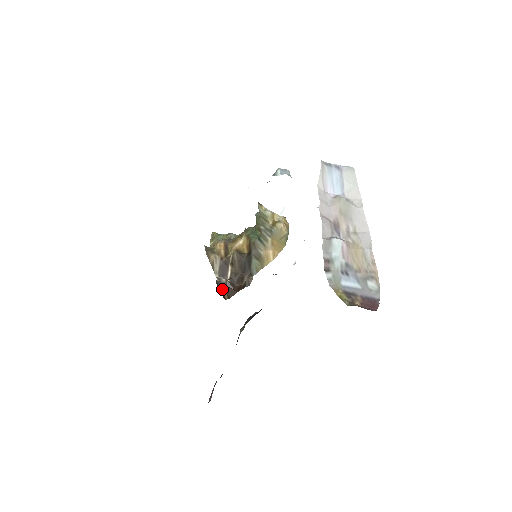
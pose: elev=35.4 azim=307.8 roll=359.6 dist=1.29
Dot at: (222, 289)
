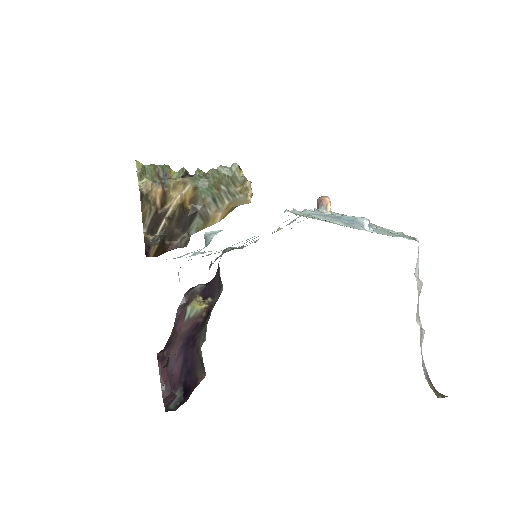
Dot at: (151, 248)
